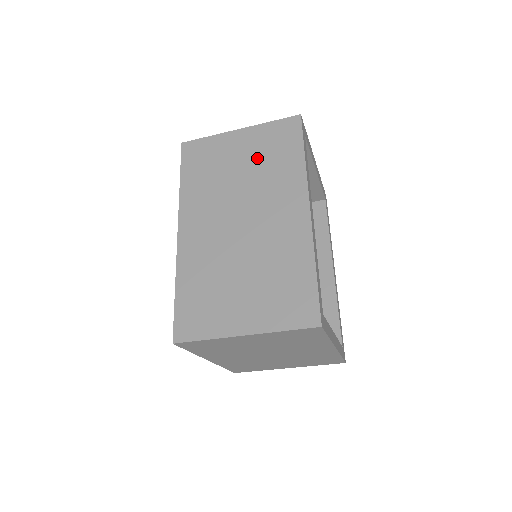
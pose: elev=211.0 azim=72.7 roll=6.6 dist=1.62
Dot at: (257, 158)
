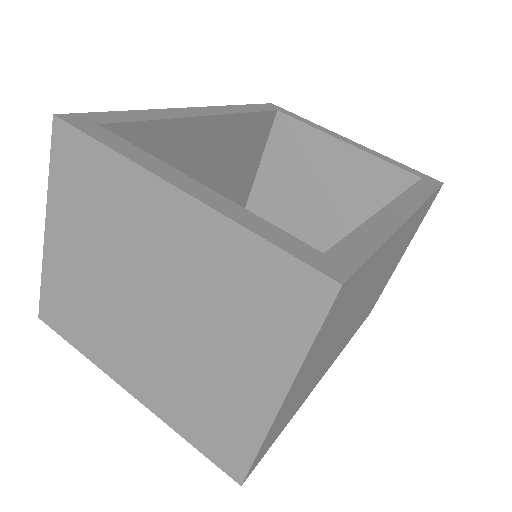
Dot at: occluded
